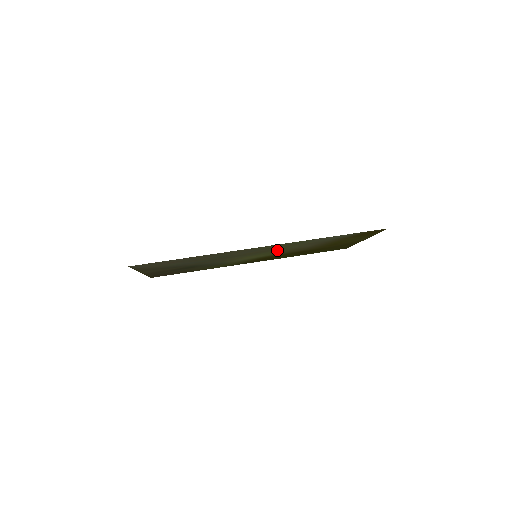
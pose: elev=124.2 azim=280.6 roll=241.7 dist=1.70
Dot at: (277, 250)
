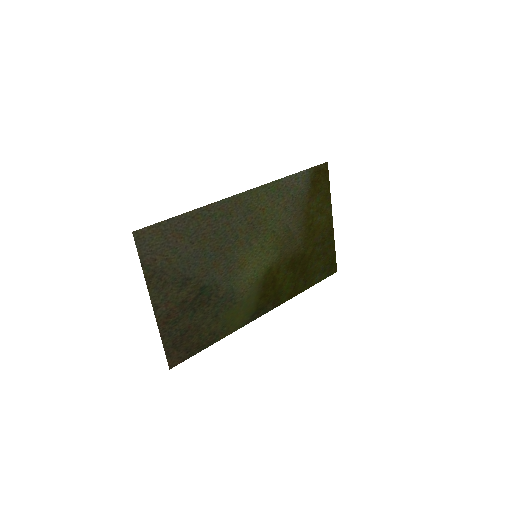
Dot at: (267, 230)
